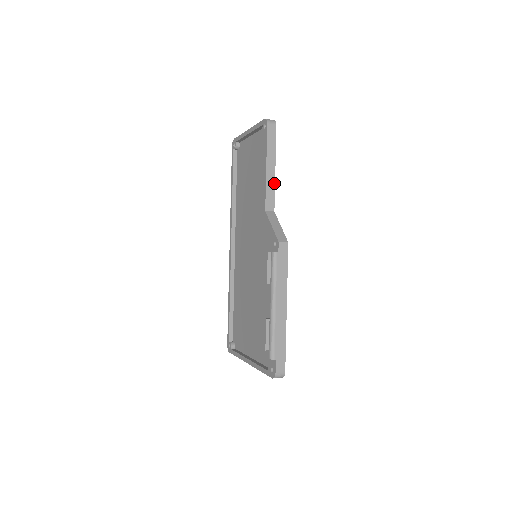
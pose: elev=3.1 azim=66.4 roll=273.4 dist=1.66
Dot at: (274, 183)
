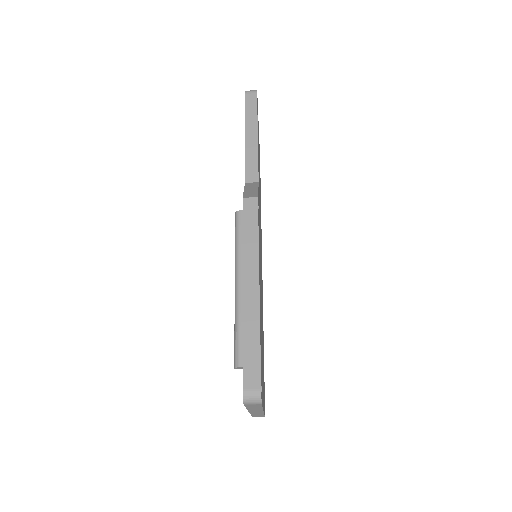
Dot at: (257, 151)
